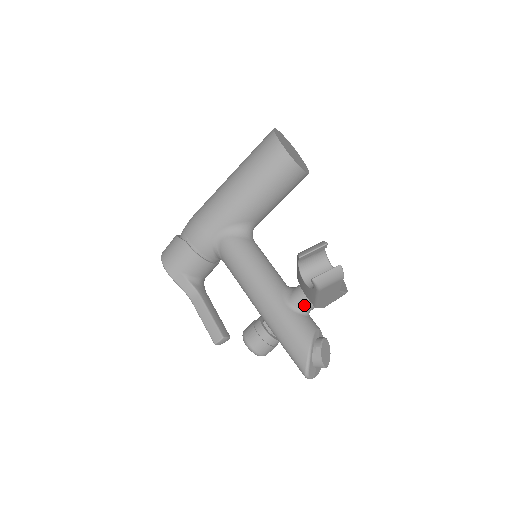
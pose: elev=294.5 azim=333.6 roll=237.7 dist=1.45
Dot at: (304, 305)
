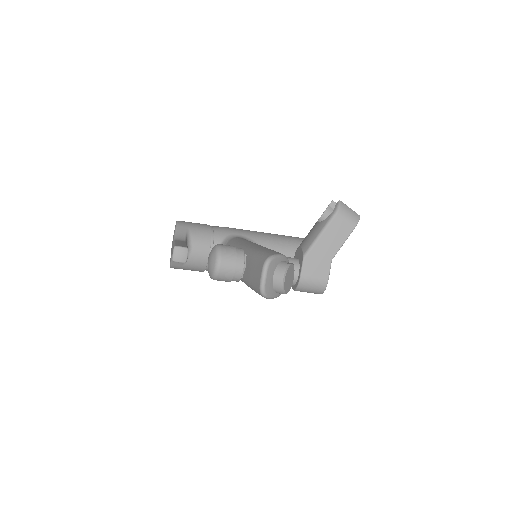
Dot at: (289, 261)
